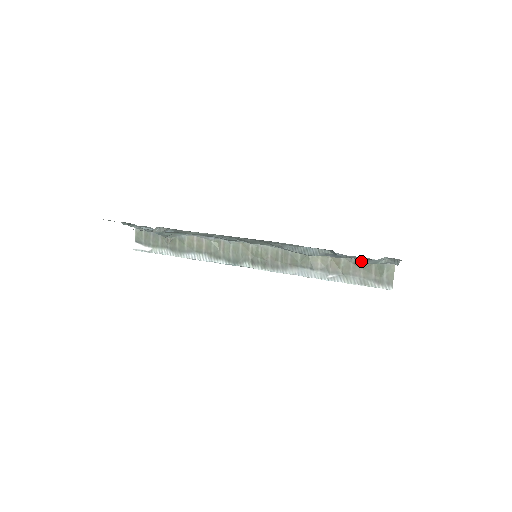
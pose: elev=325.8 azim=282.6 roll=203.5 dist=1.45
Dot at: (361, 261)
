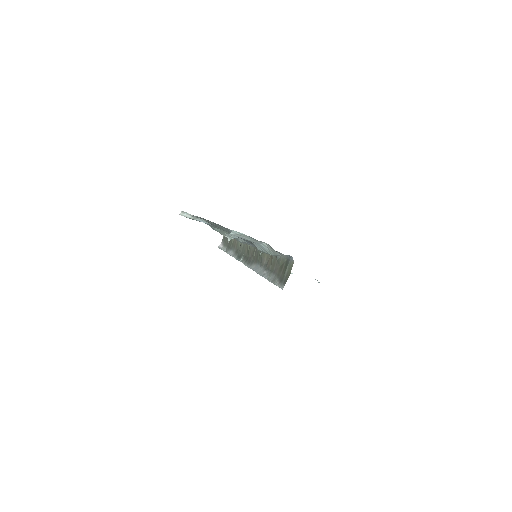
Dot at: (227, 235)
